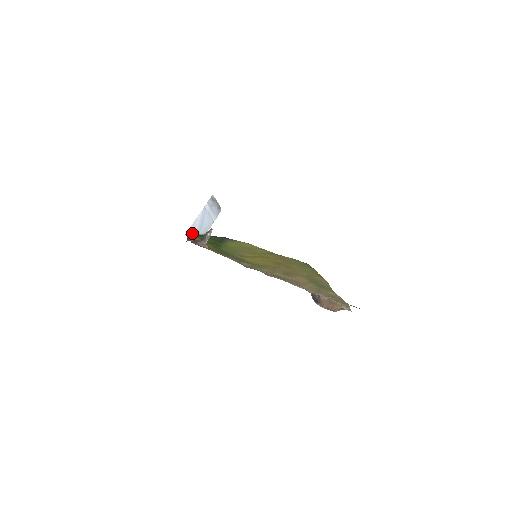
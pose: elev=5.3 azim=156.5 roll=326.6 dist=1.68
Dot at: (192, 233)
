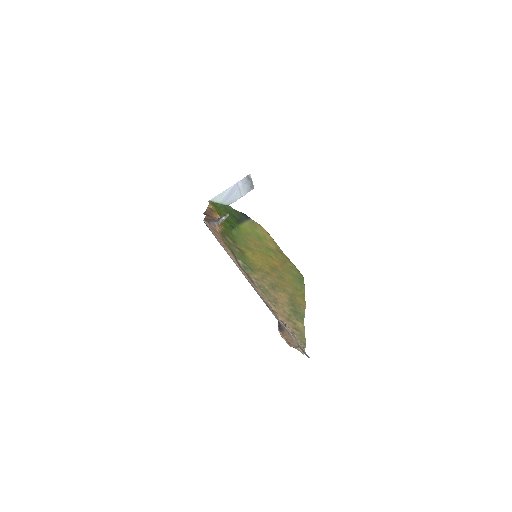
Dot at: (216, 201)
